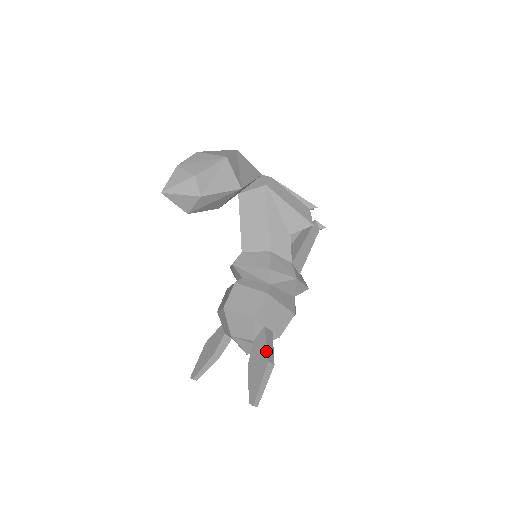
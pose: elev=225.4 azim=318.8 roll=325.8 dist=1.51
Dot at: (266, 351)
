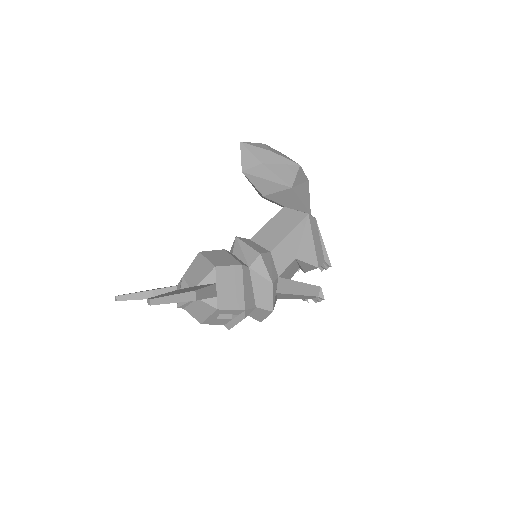
Dot at: (201, 288)
